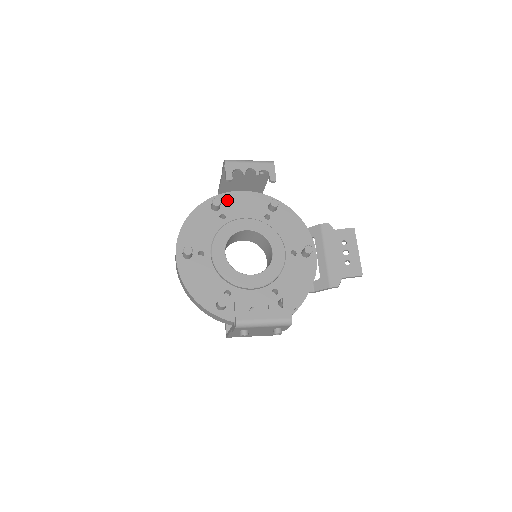
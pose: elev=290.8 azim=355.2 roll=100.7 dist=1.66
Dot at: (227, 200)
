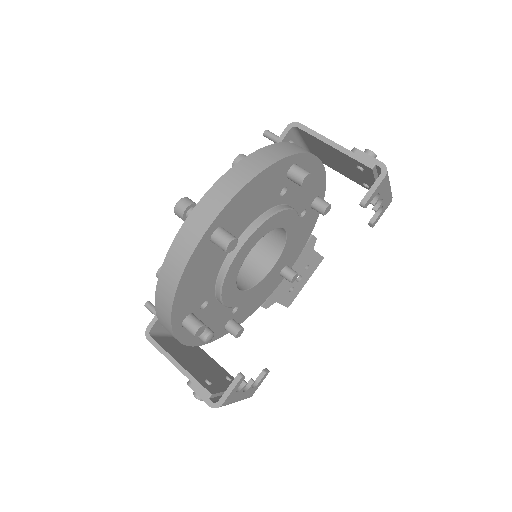
Dot at: (306, 168)
